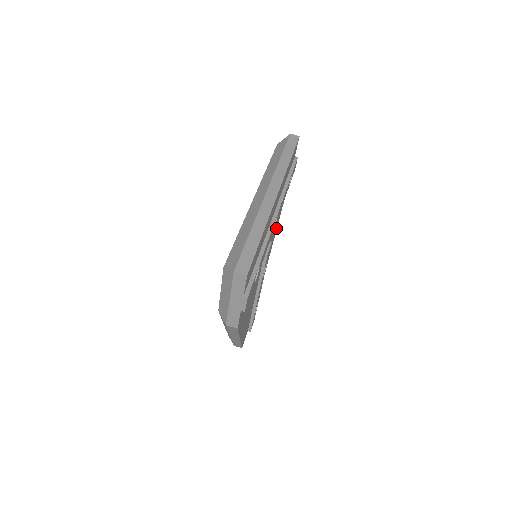
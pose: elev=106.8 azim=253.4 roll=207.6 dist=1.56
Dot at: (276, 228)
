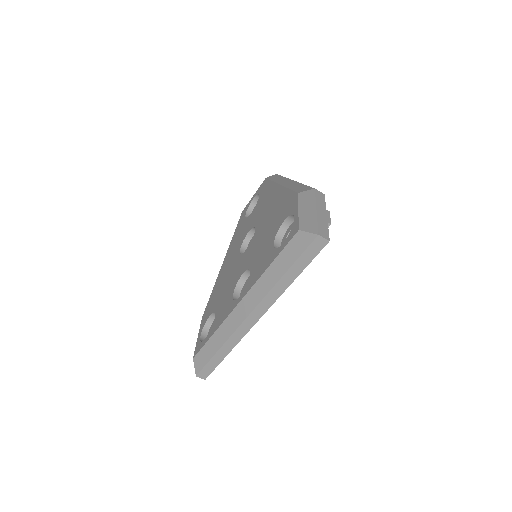
Dot at: occluded
